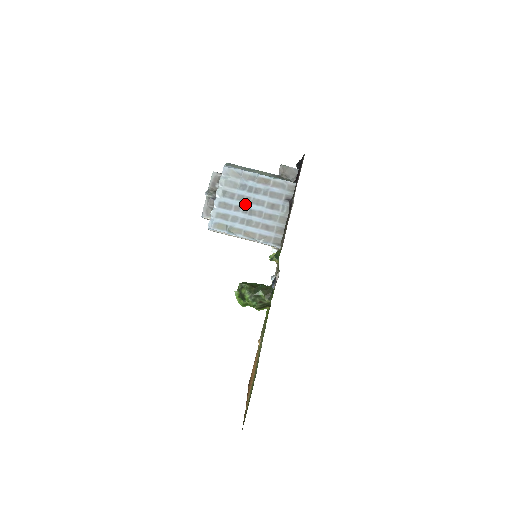
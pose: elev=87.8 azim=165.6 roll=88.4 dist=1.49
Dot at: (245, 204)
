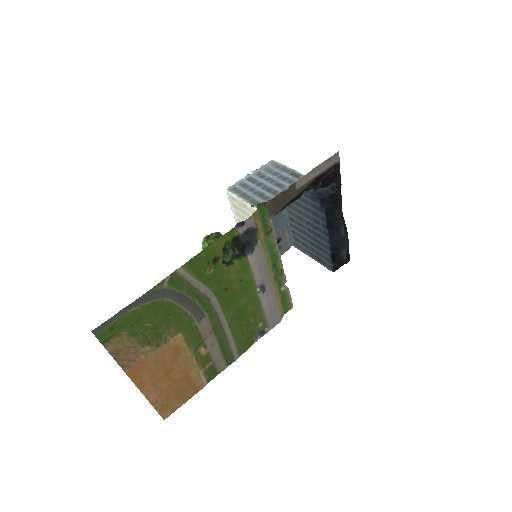
Dot at: (268, 183)
